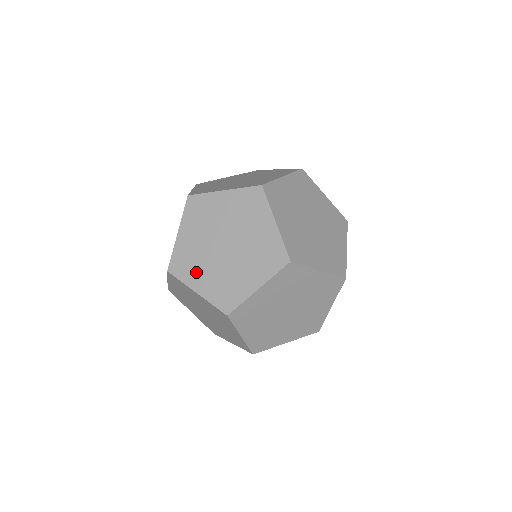
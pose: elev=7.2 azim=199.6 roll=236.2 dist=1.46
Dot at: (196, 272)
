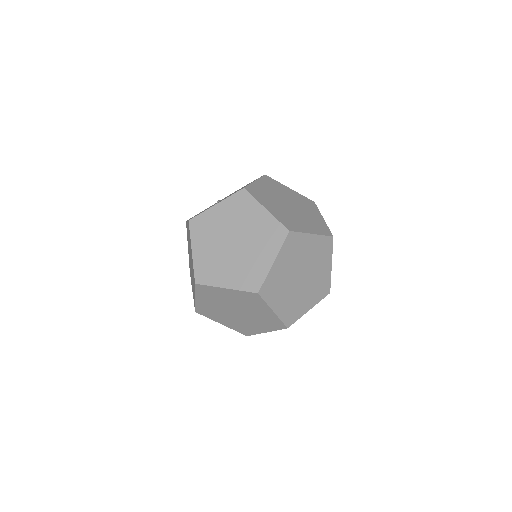
Dot at: (267, 201)
